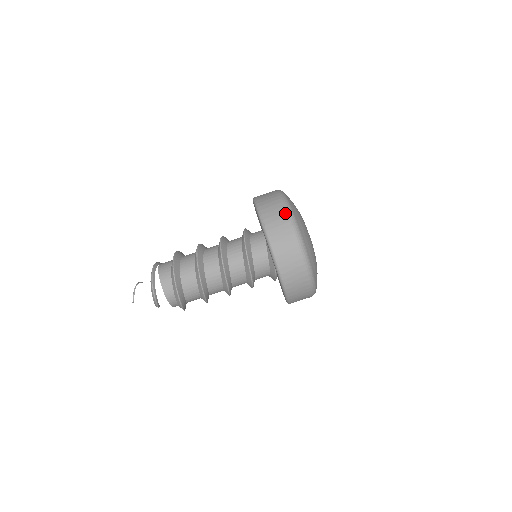
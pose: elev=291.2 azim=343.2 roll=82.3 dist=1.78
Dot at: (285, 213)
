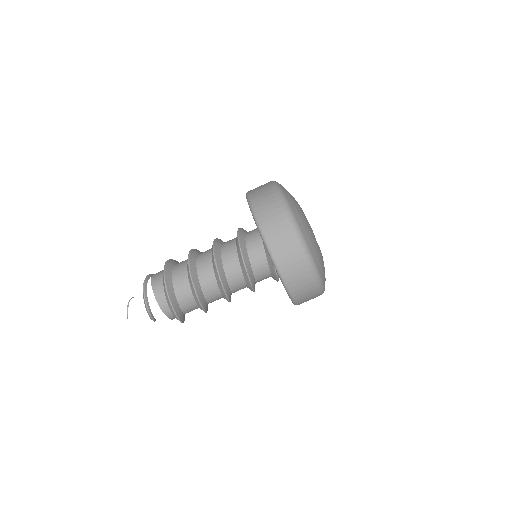
Dot at: (273, 190)
